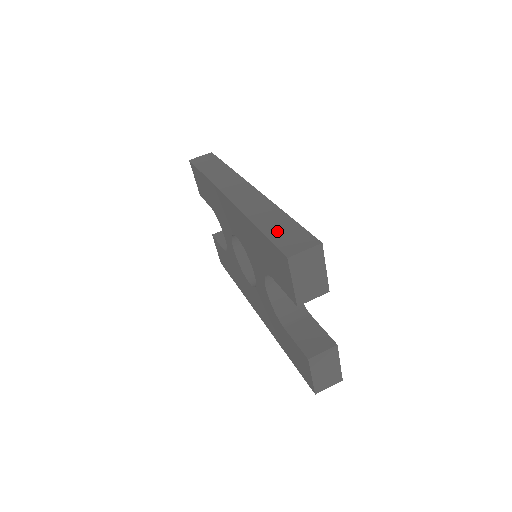
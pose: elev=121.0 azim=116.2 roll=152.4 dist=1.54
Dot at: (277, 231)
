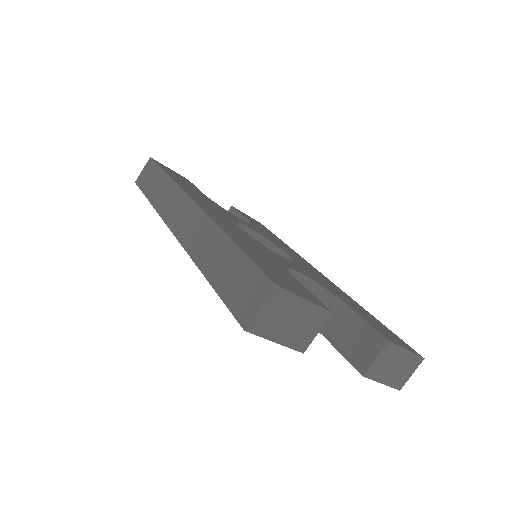
Dot at: (226, 279)
